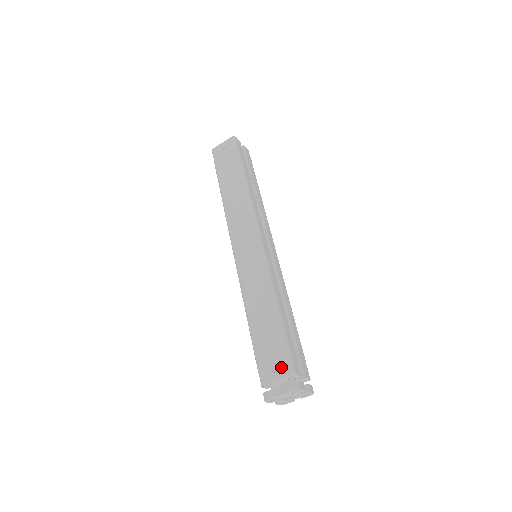
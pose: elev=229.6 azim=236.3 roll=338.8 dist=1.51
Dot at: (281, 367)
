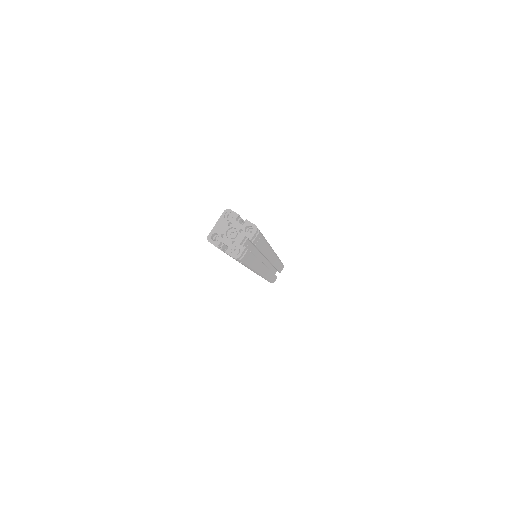
Dot at: occluded
